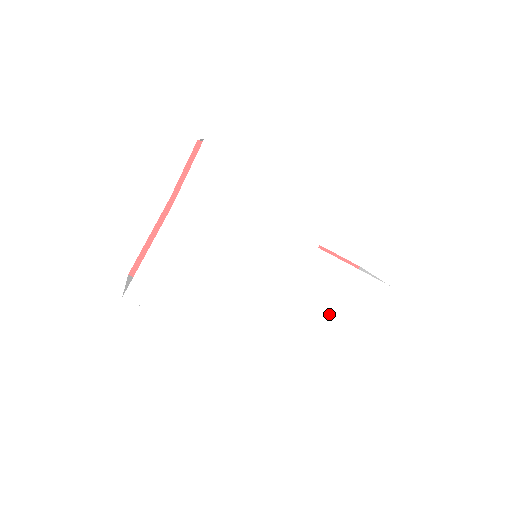
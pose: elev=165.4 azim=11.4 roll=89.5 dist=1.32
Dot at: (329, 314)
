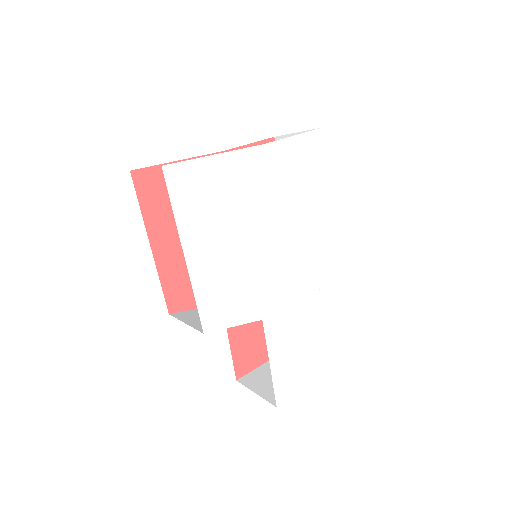
Dot at: (284, 353)
